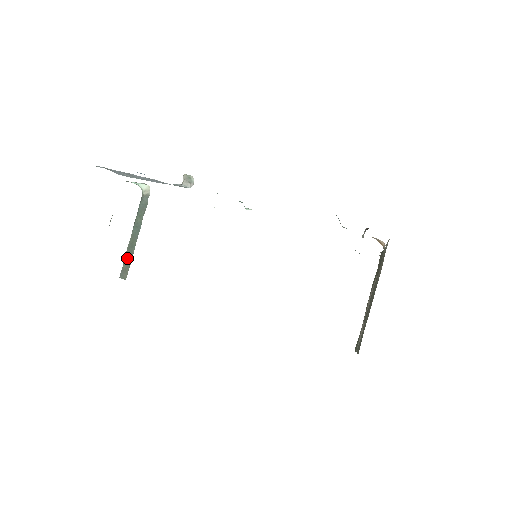
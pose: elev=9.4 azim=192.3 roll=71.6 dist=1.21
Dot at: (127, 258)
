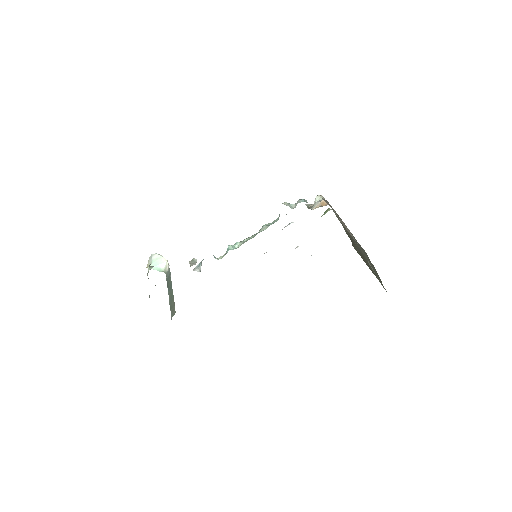
Dot at: (171, 305)
